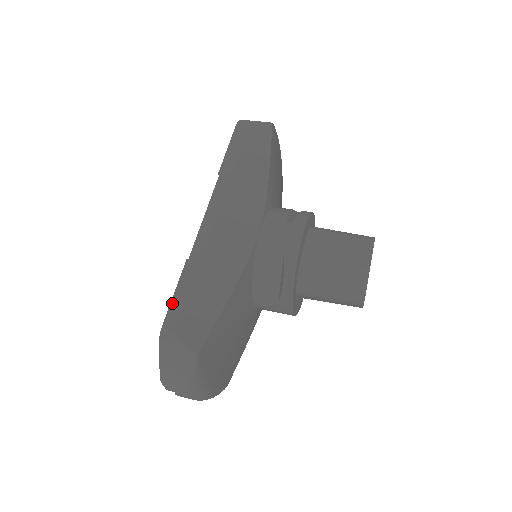
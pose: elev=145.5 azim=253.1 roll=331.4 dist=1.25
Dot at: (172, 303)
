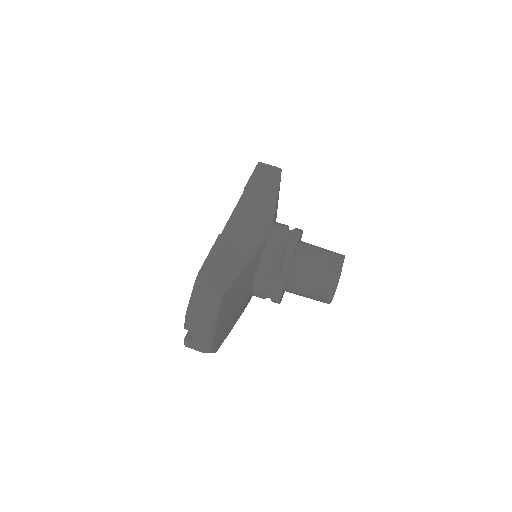
Dot at: (207, 258)
